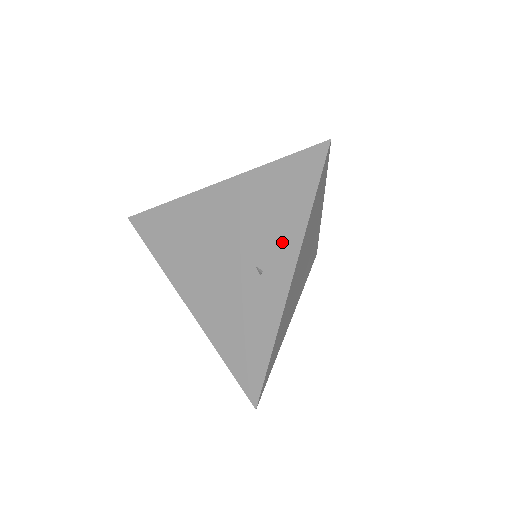
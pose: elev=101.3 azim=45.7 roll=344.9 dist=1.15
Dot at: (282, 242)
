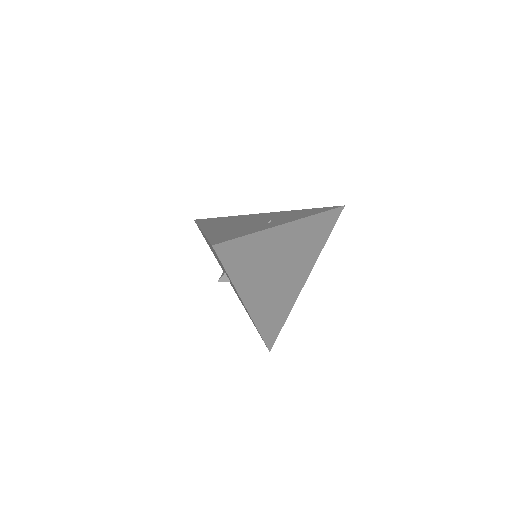
Dot at: (293, 218)
